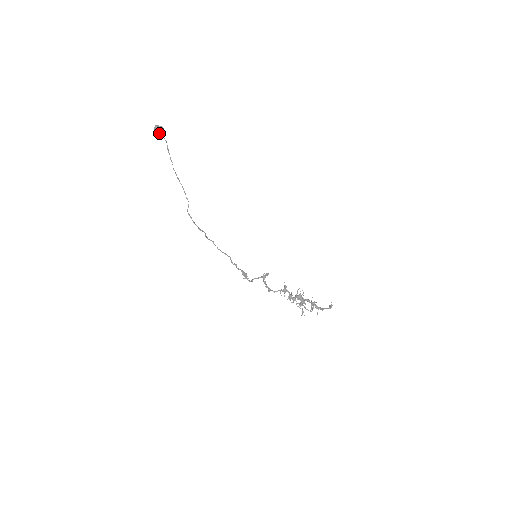
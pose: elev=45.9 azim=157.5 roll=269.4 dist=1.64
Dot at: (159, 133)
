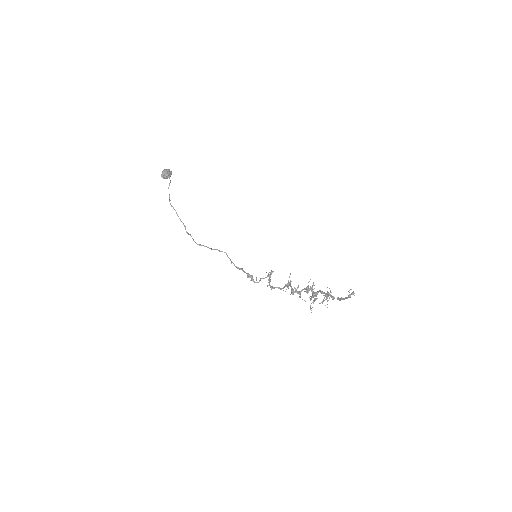
Dot at: (163, 175)
